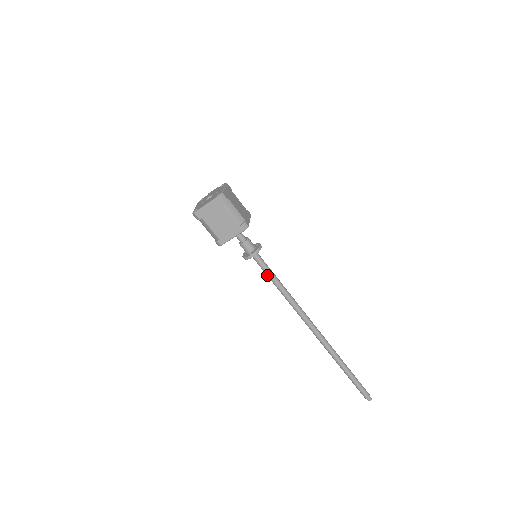
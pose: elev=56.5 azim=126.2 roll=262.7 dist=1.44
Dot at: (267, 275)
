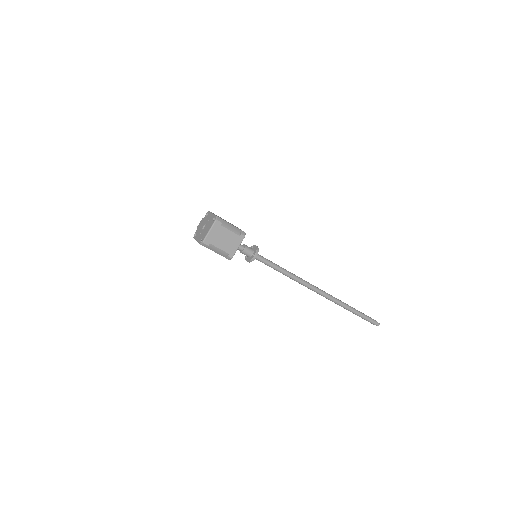
Dot at: (270, 266)
